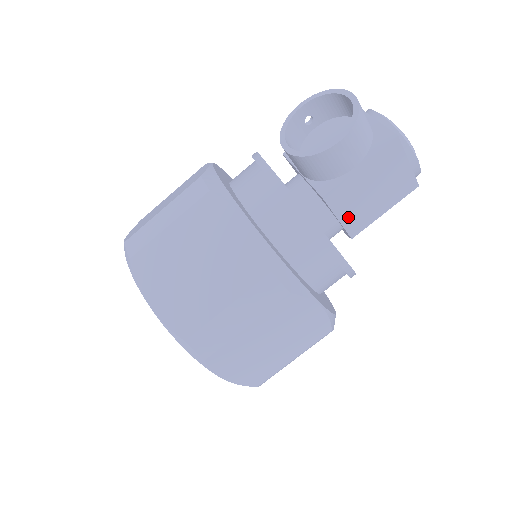
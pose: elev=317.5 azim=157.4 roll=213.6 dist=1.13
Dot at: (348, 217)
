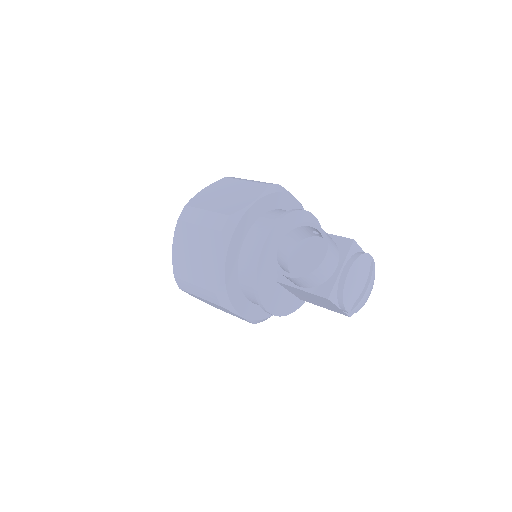
Dot at: (296, 294)
